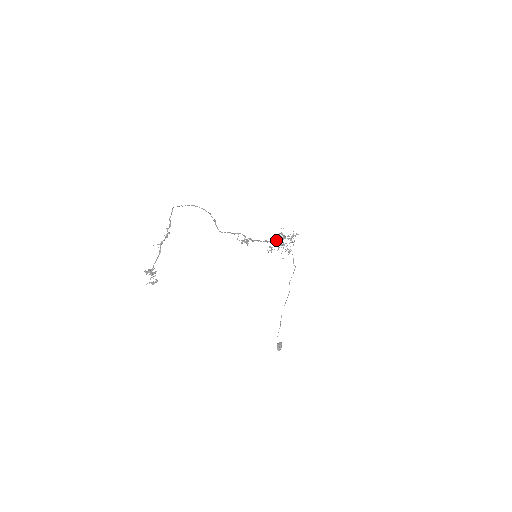
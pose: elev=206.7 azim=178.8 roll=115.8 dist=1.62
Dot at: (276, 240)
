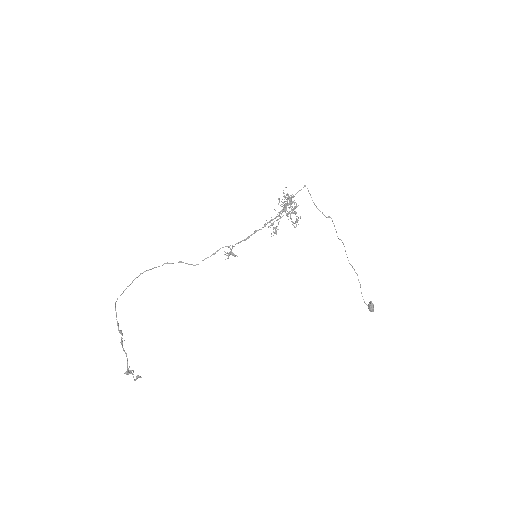
Dot at: (273, 219)
